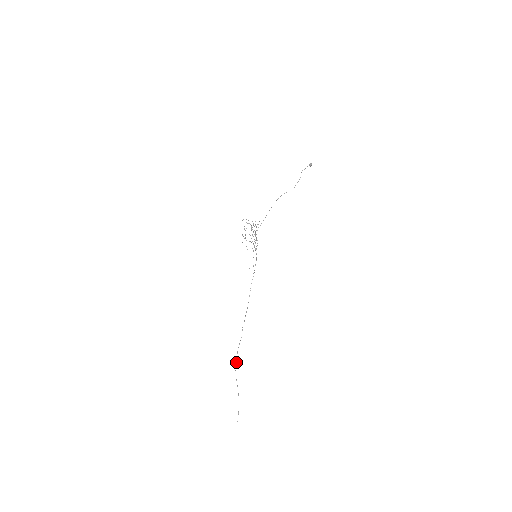
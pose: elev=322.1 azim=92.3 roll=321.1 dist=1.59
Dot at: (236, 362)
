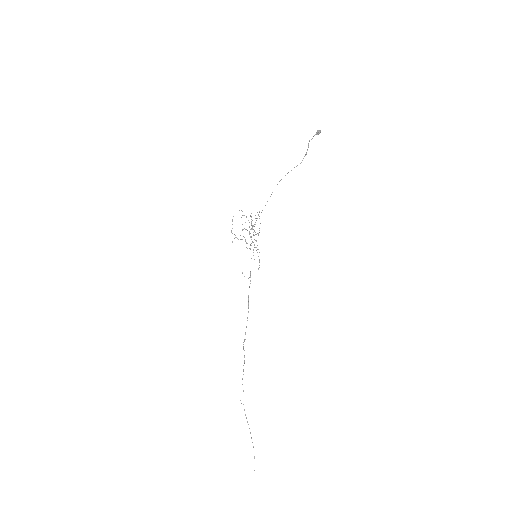
Dot at: occluded
